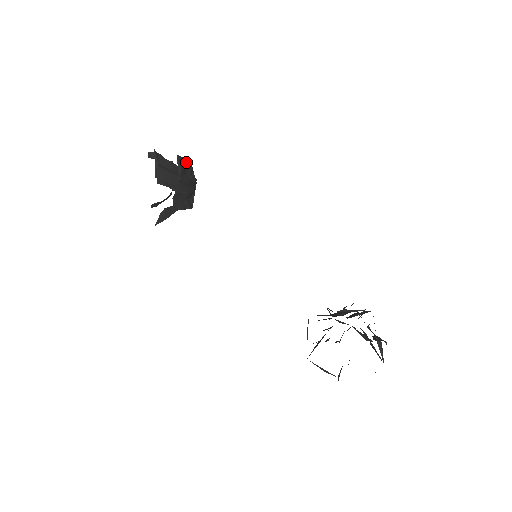
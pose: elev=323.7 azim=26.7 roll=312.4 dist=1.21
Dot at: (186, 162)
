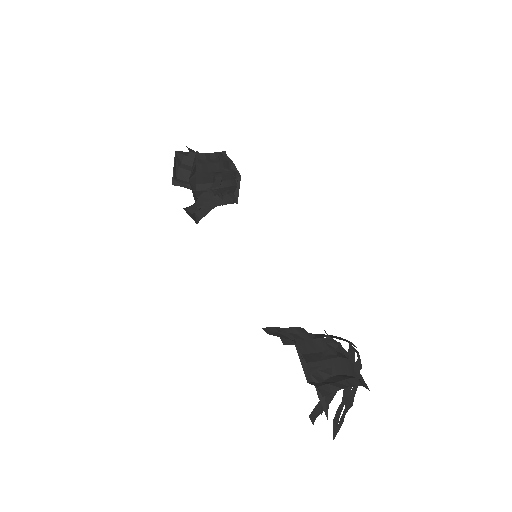
Dot at: (217, 157)
